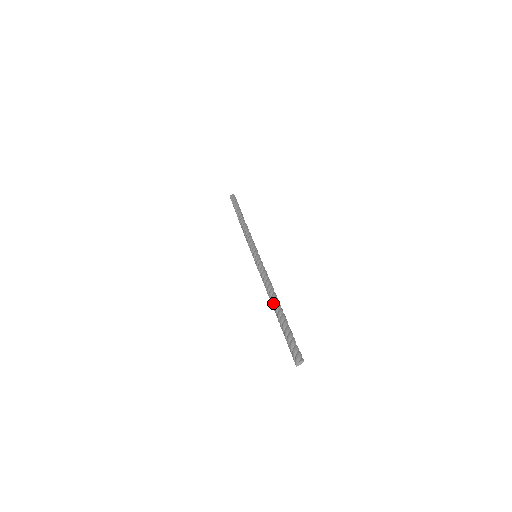
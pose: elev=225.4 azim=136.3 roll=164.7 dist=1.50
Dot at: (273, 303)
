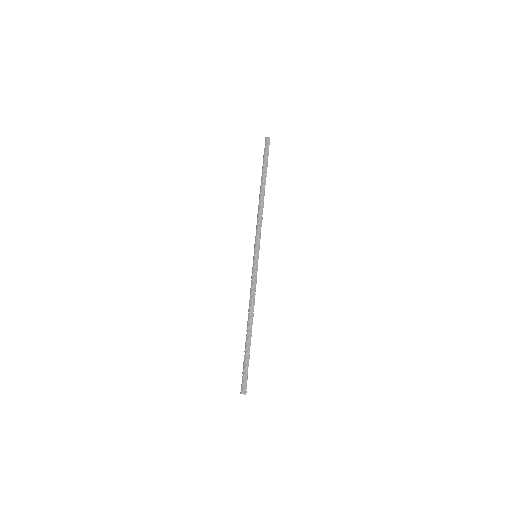
Dot at: (247, 326)
